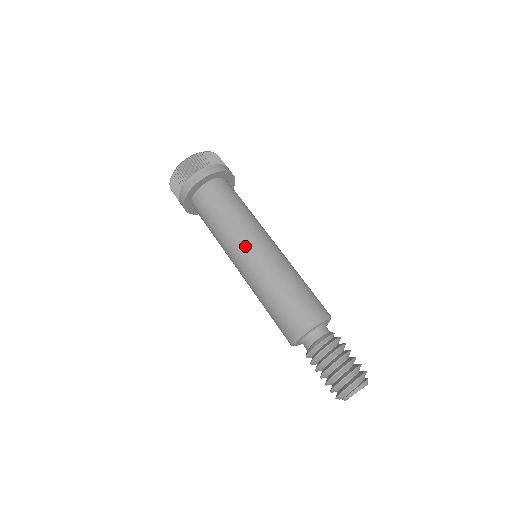
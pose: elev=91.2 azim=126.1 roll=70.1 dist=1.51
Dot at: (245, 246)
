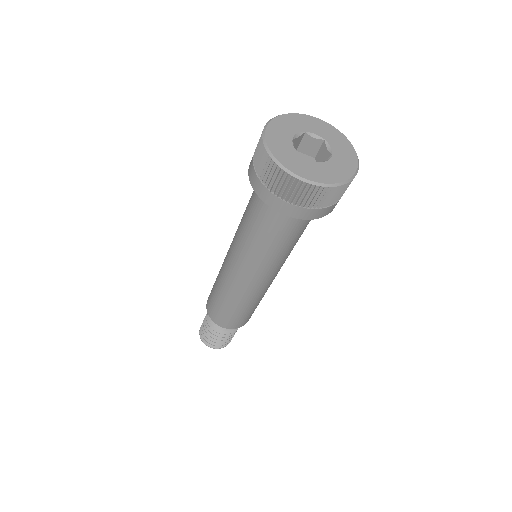
Dot at: (248, 272)
